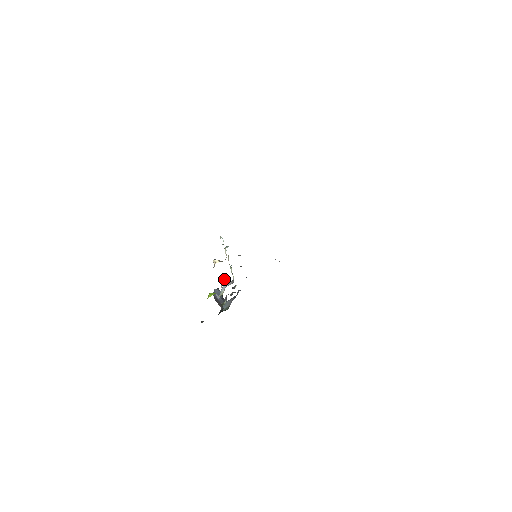
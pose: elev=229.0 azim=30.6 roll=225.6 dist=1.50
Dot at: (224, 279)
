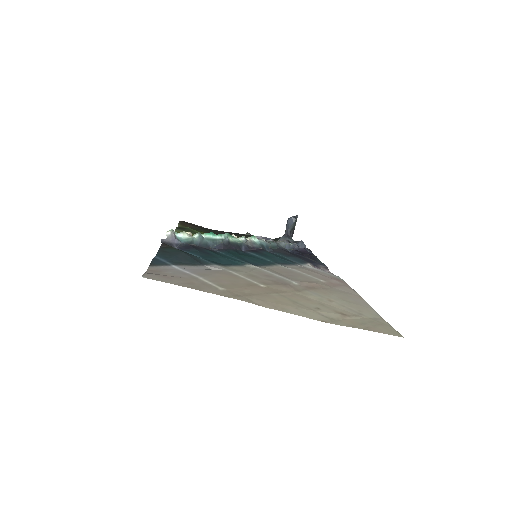
Dot at: occluded
